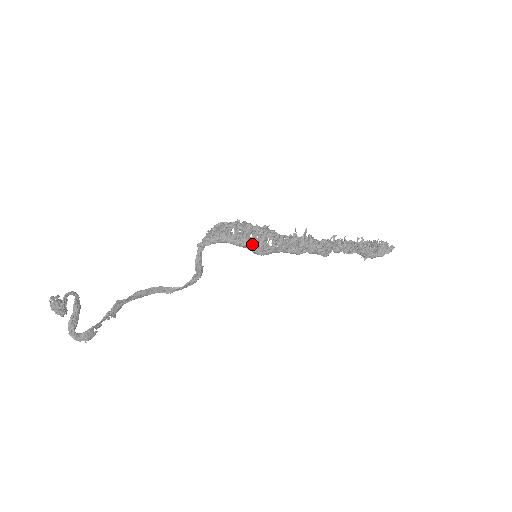
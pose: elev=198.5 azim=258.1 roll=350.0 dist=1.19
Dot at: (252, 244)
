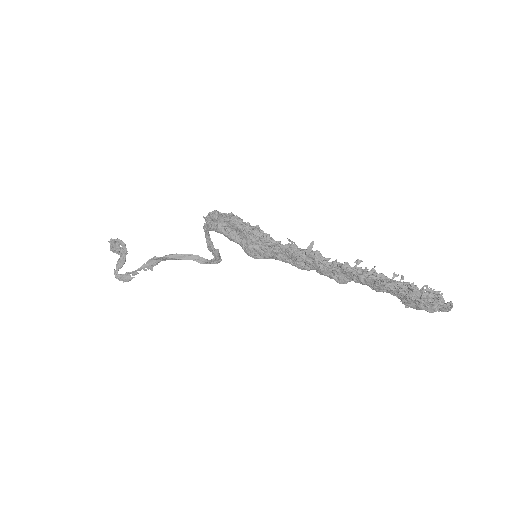
Dot at: (241, 243)
